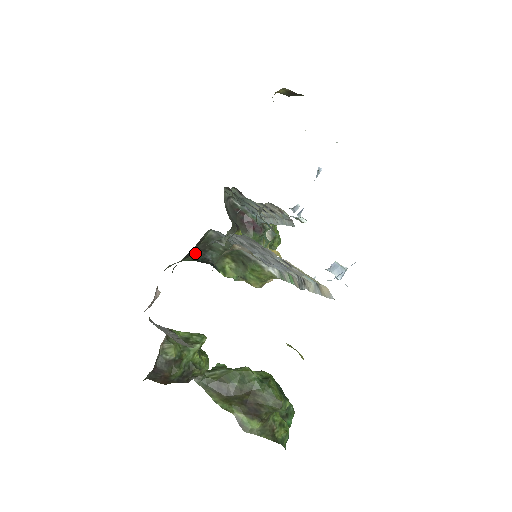
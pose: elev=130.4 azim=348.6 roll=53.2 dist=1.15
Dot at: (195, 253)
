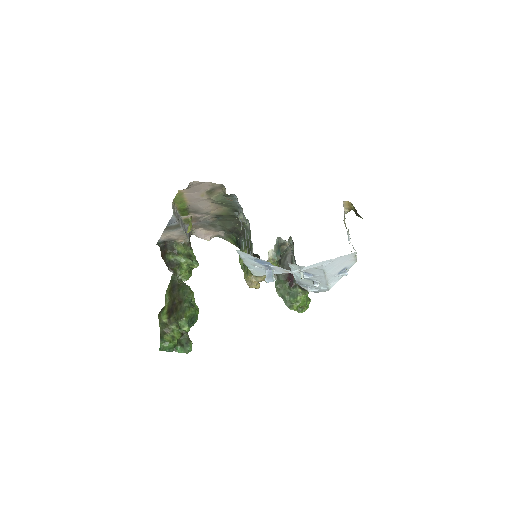
Dot at: (237, 234)
